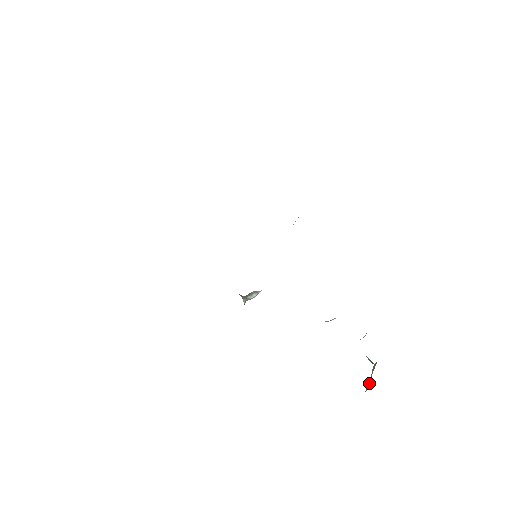
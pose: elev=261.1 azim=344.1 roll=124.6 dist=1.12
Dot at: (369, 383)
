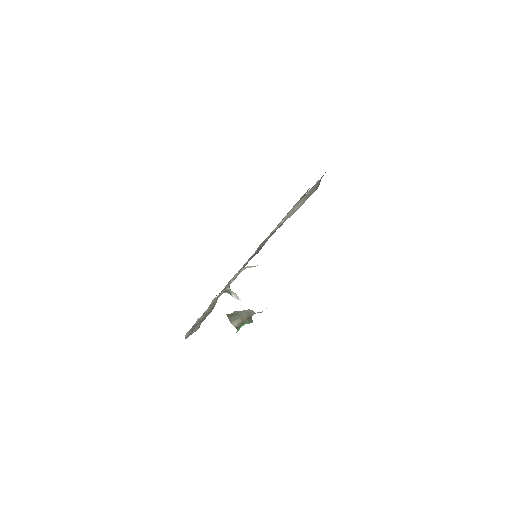
Dot at: (238, 312)
